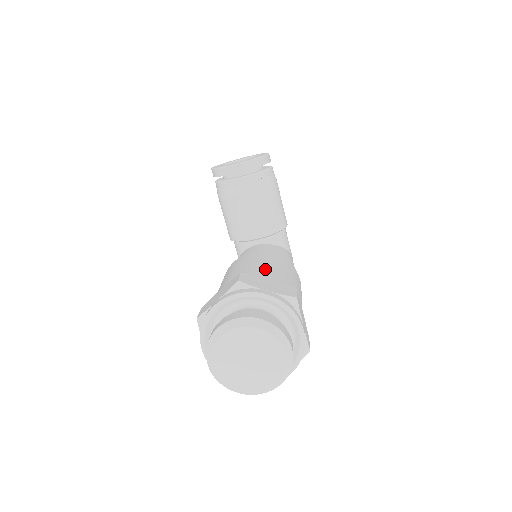
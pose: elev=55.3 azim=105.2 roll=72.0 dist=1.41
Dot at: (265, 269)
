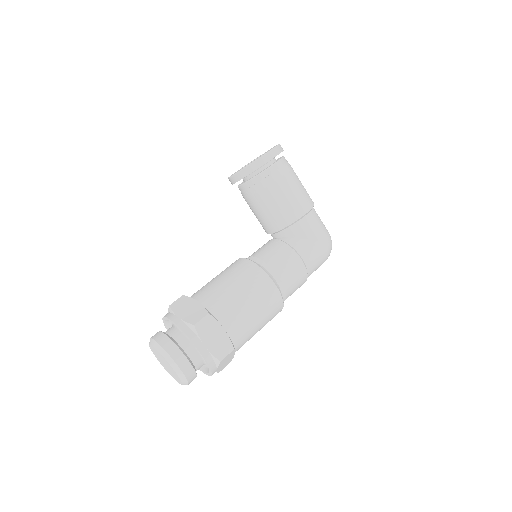
Dot at: (213, 287)
